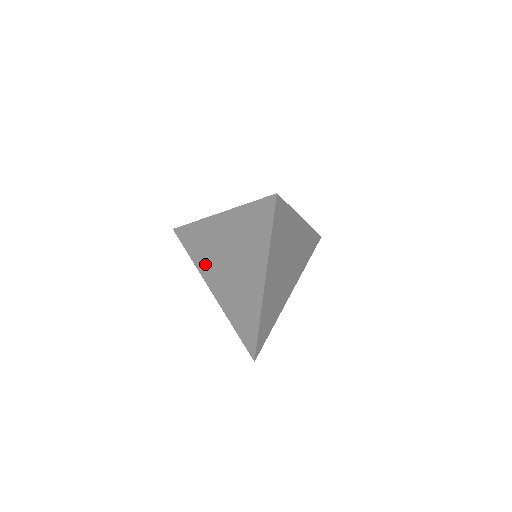
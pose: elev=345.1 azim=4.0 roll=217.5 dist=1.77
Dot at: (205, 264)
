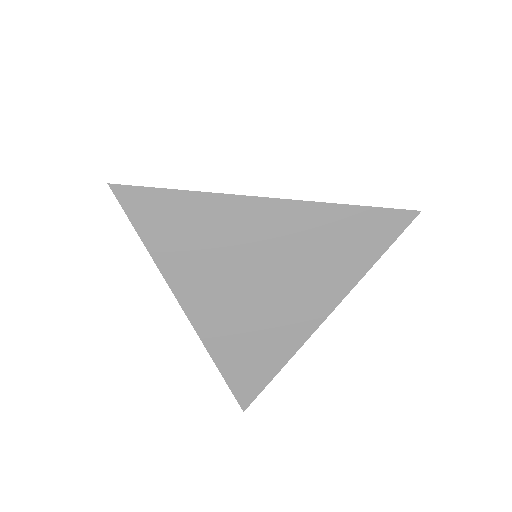
Dot at: occluded
